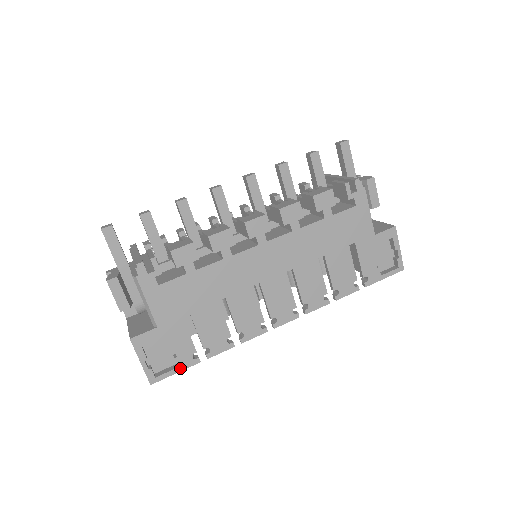
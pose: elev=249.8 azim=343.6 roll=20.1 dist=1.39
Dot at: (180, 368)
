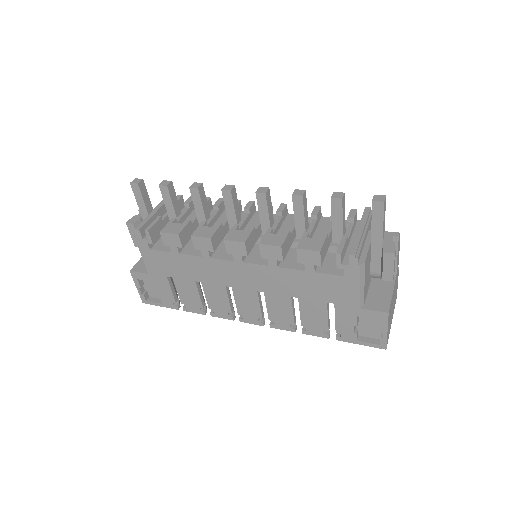
Dot at: (163, 305)
